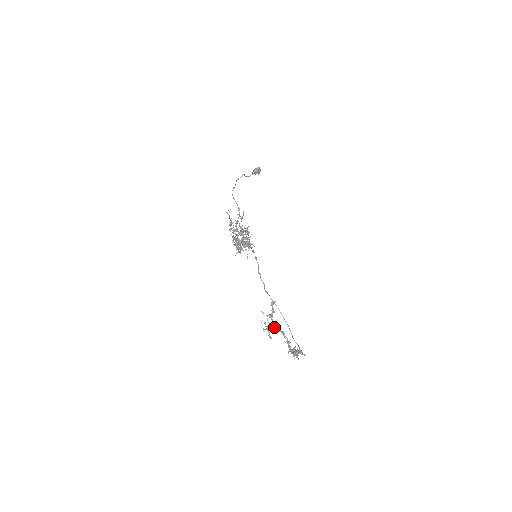
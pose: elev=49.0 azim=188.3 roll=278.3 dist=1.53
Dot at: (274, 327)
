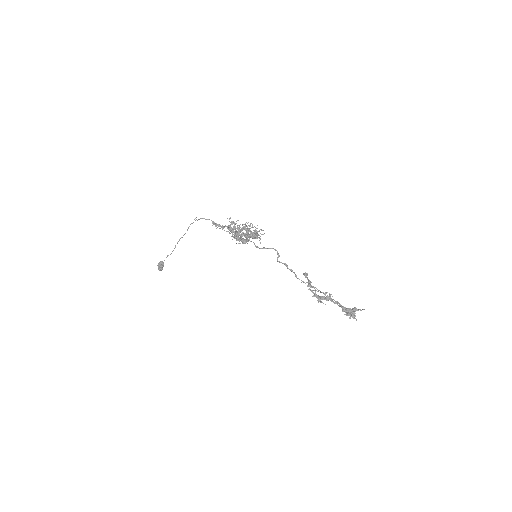
Dot at: (318, 295)
